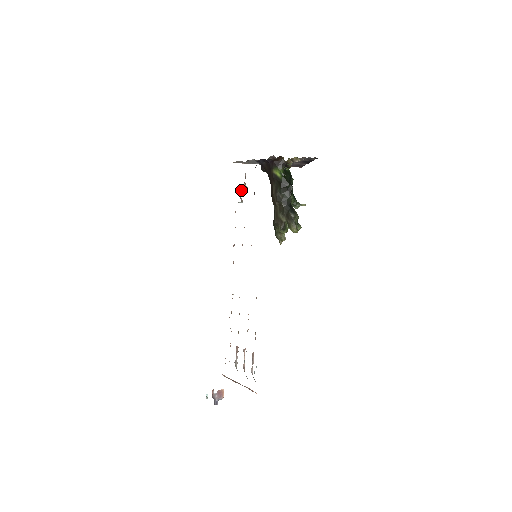
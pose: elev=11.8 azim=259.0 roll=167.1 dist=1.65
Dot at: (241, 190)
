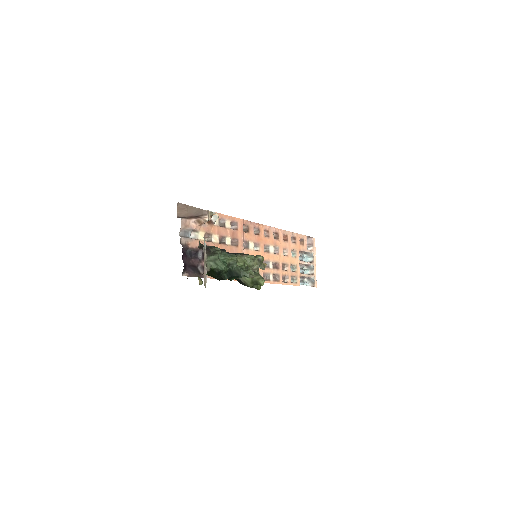
Dot at: occluded
